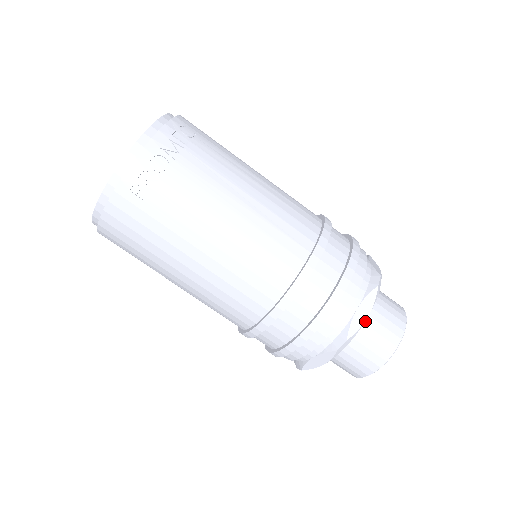
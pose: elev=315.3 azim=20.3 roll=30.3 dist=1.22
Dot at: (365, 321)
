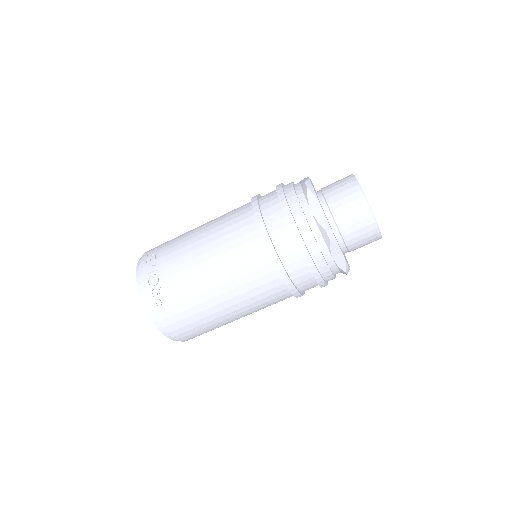
Dot at: (331, 209)
